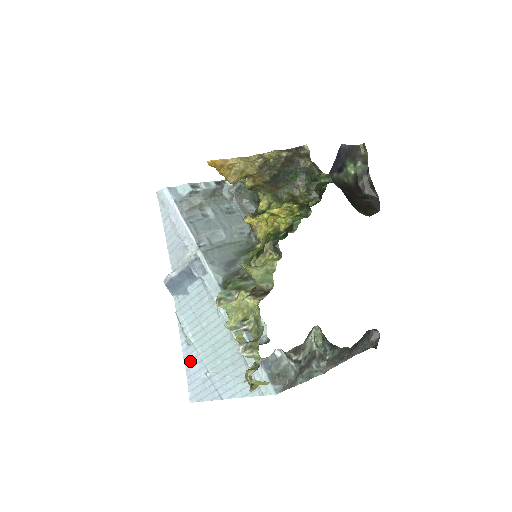
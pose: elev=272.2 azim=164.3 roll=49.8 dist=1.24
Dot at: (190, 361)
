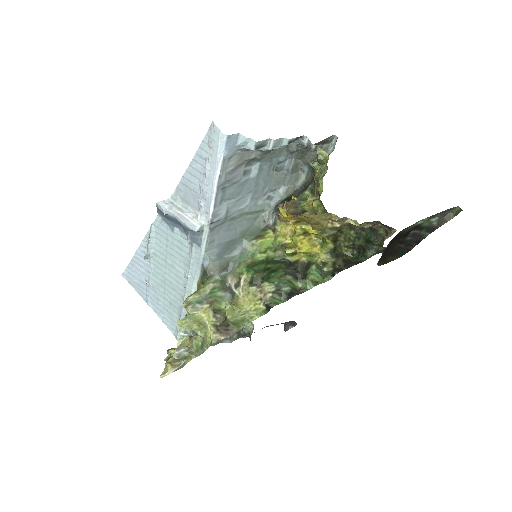
Dot at: (140, 260)
